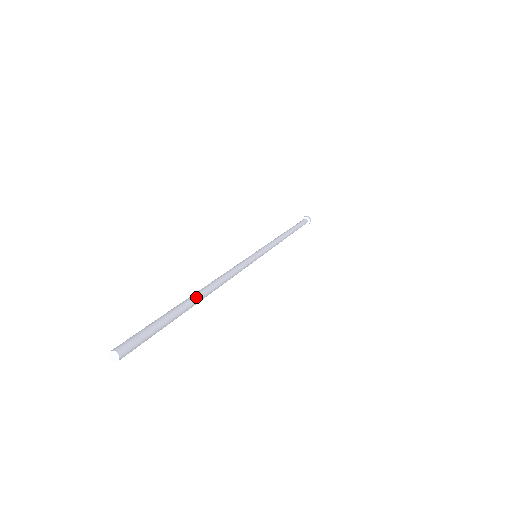
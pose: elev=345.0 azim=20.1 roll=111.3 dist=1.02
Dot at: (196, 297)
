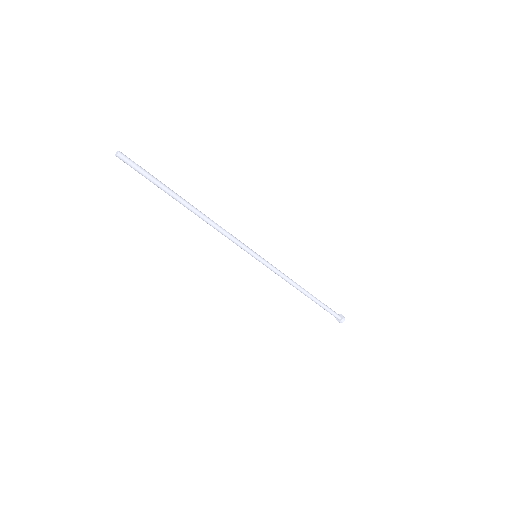
Dot at: (182, 199)
